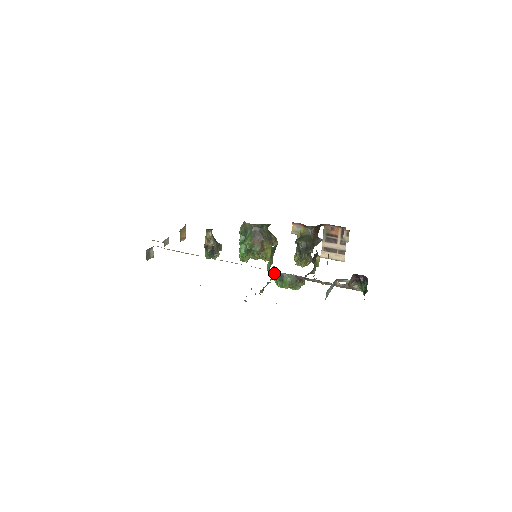
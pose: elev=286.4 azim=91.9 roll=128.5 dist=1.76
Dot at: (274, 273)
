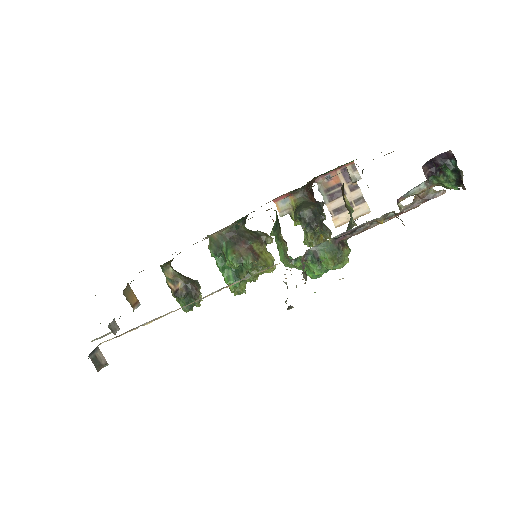
Dot at: (298, 261)
